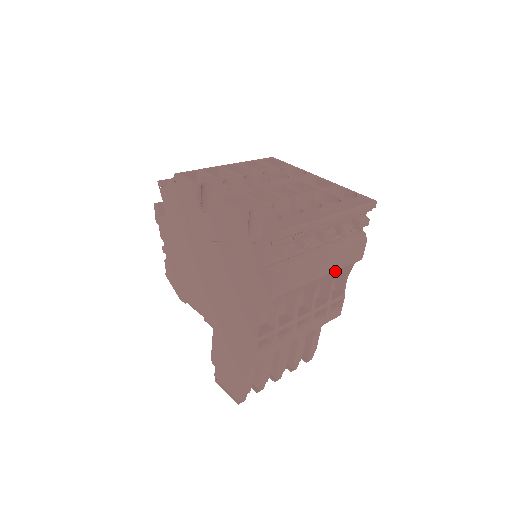
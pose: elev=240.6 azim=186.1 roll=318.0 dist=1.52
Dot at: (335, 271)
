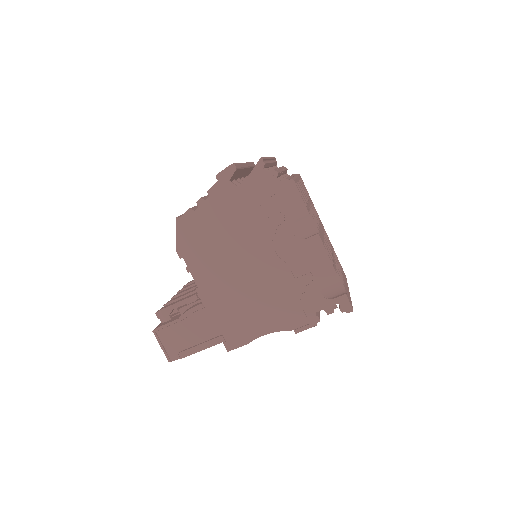
Dot at: occluded
